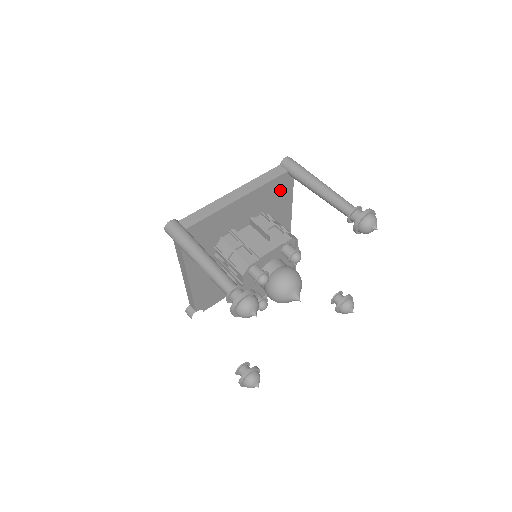
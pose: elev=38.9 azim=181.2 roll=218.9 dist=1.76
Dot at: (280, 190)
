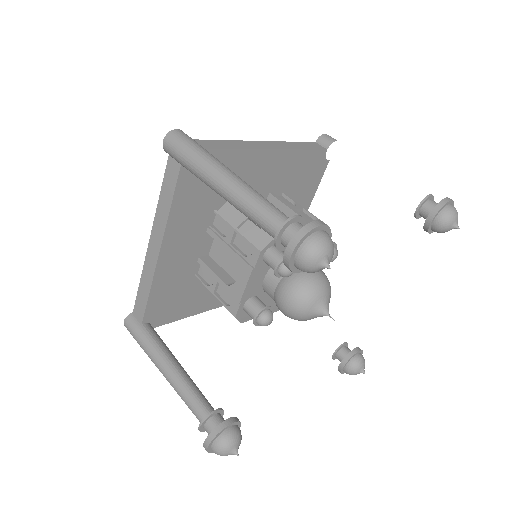
Dot at: occluded
